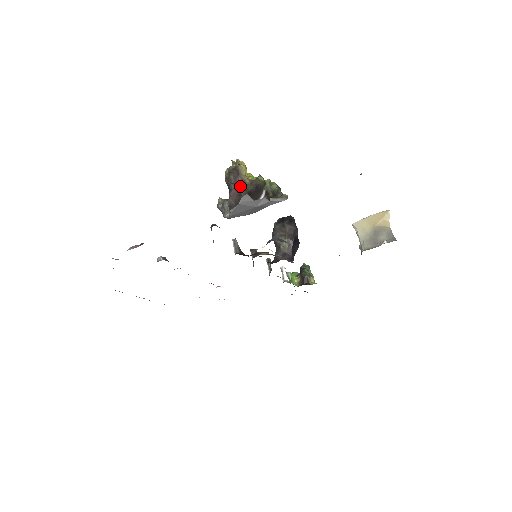
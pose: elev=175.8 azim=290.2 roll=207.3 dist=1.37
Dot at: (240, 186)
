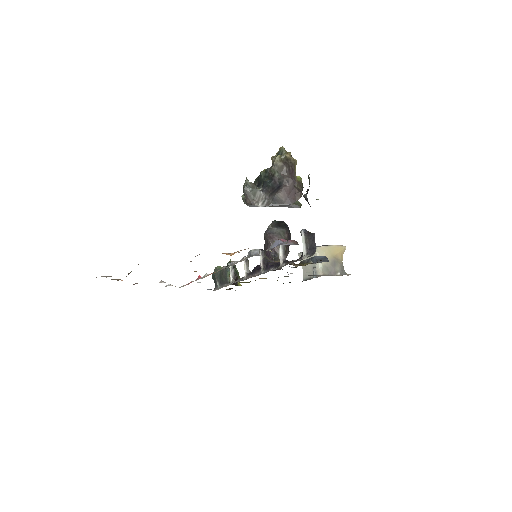
Dot at: (293, 183)
